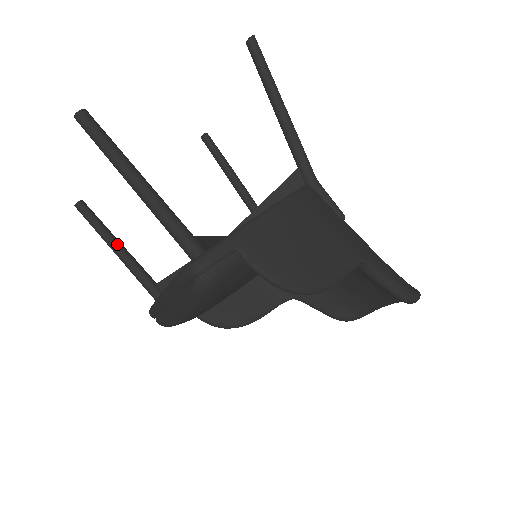
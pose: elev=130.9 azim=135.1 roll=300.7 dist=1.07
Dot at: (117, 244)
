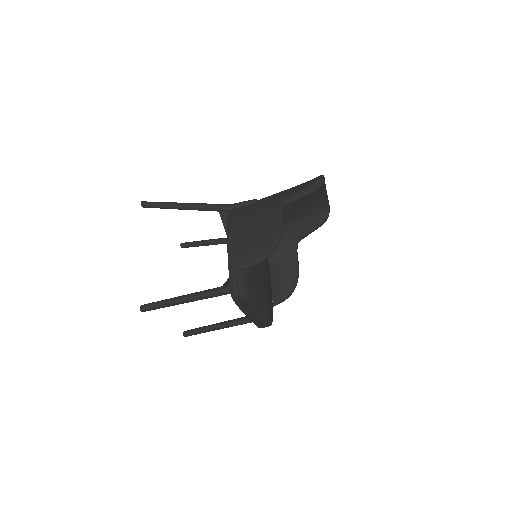
Dot at: (215, 326)
